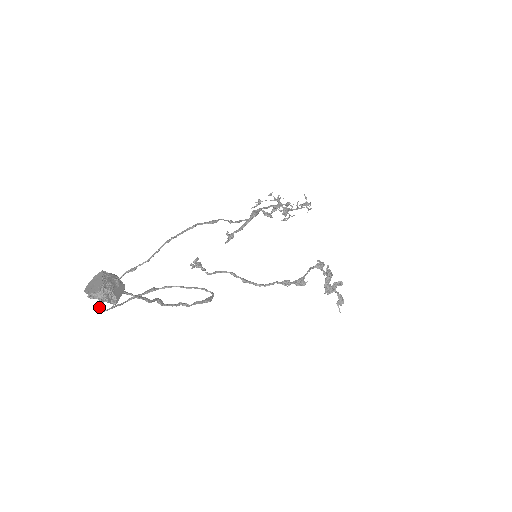
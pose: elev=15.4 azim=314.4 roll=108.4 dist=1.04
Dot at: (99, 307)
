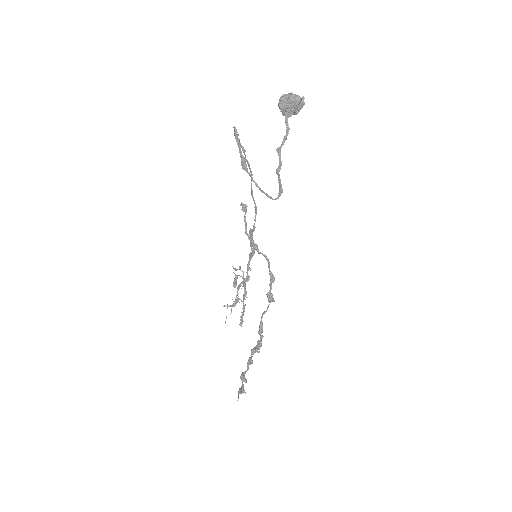
Dot at: (235, 127)
